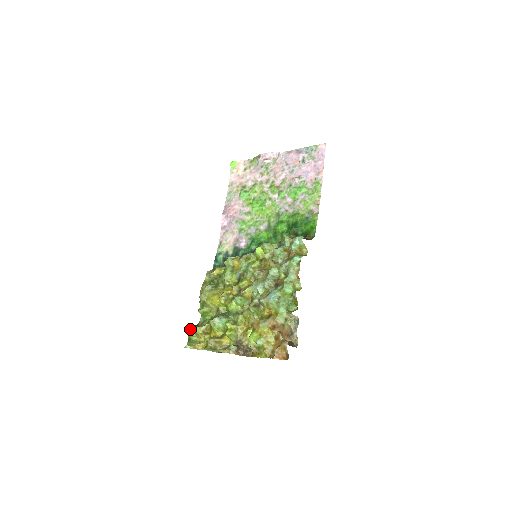
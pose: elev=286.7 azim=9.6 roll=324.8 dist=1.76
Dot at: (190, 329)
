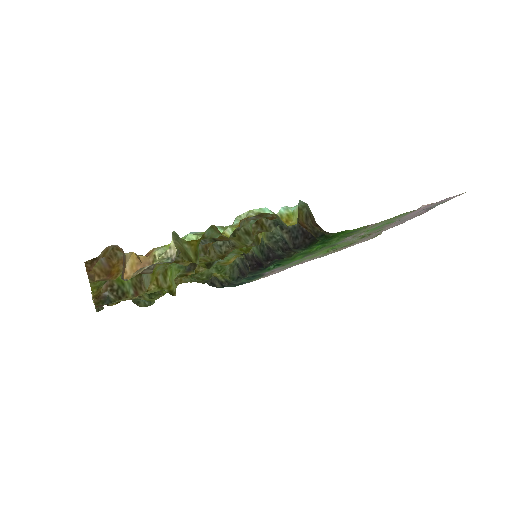
Dot at: occluded
